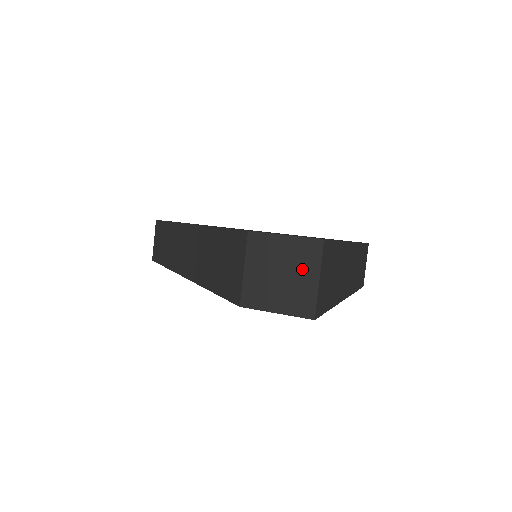
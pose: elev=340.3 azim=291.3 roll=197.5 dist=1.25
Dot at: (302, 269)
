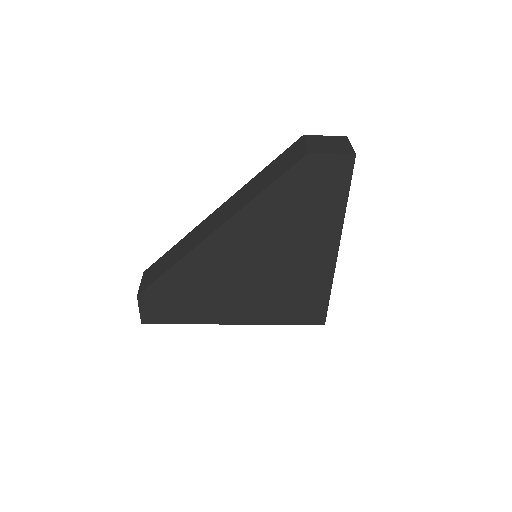
Dot at: (340, 143)
